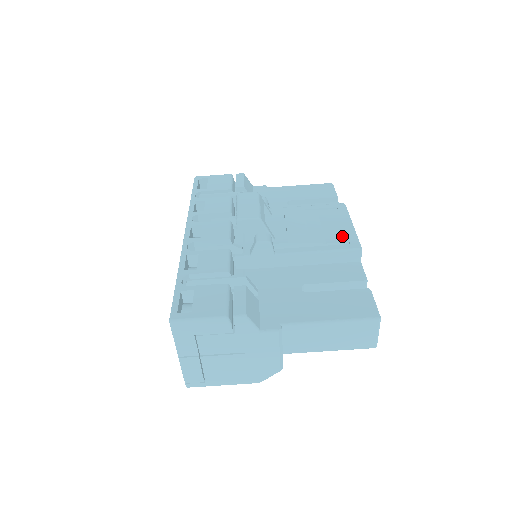
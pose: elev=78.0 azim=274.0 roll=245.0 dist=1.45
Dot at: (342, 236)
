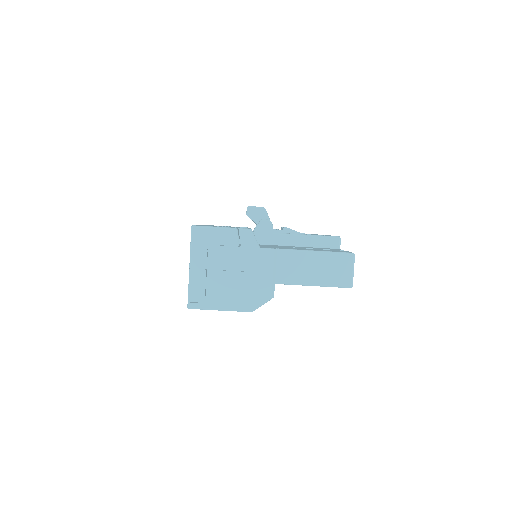
Dot at: (326, 235)
